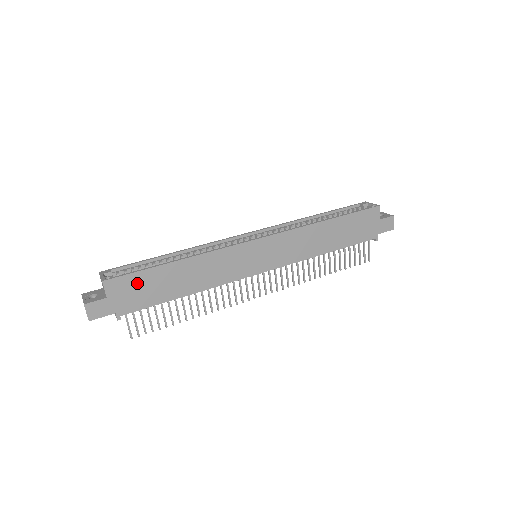
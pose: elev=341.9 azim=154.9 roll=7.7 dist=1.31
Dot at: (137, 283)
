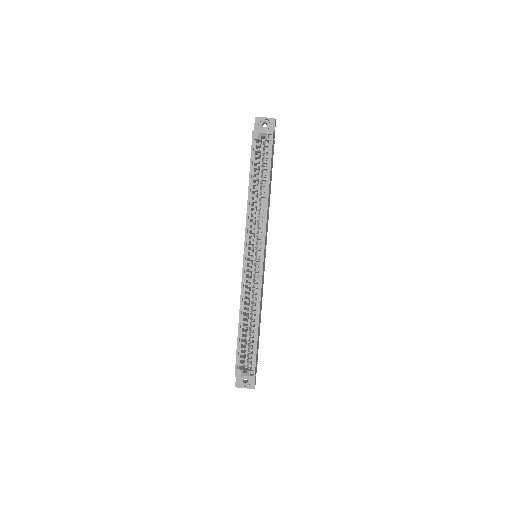
Dot at: occluded
